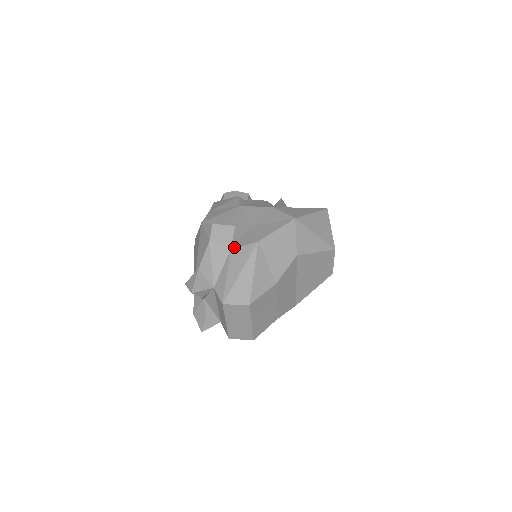
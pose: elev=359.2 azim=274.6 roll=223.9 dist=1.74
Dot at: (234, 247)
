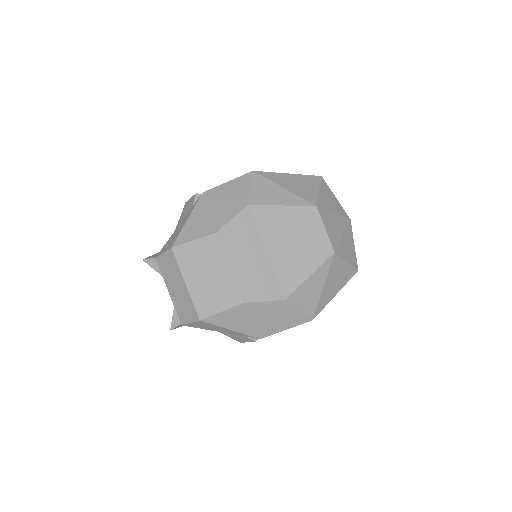
Dot at: occluded
